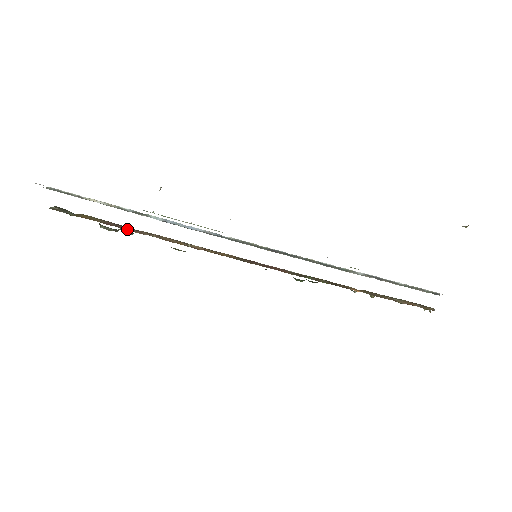
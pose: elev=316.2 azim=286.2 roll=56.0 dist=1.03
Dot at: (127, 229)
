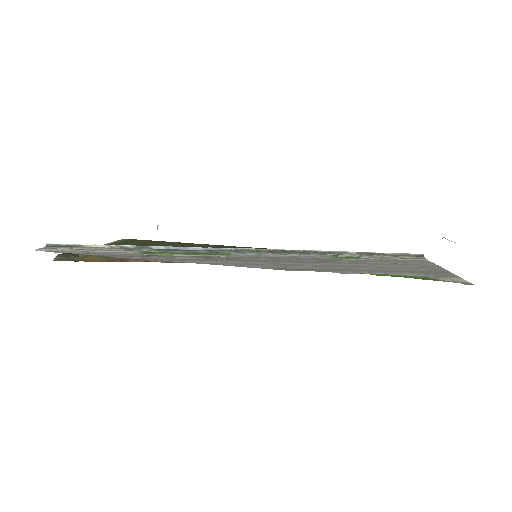
Dot at: (132, 260)
